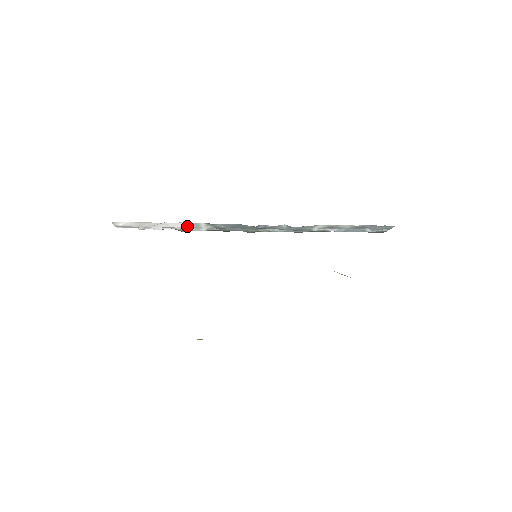
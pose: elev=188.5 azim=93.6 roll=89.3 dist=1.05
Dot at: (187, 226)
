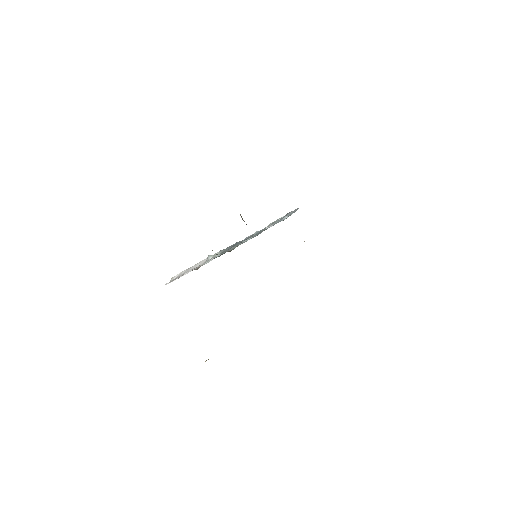
Dot at: (207, 260)
